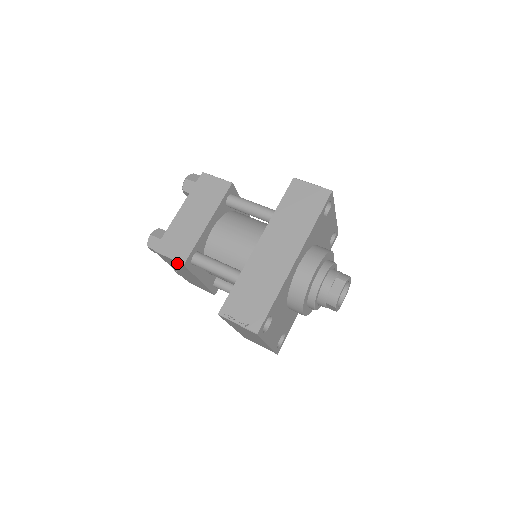
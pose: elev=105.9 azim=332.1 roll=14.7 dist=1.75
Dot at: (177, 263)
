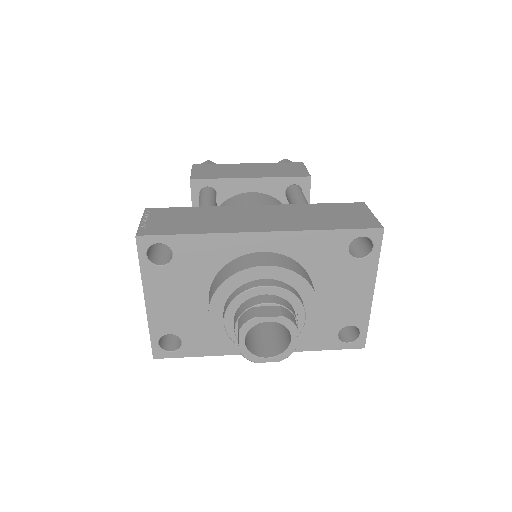
Dot at: occluded
